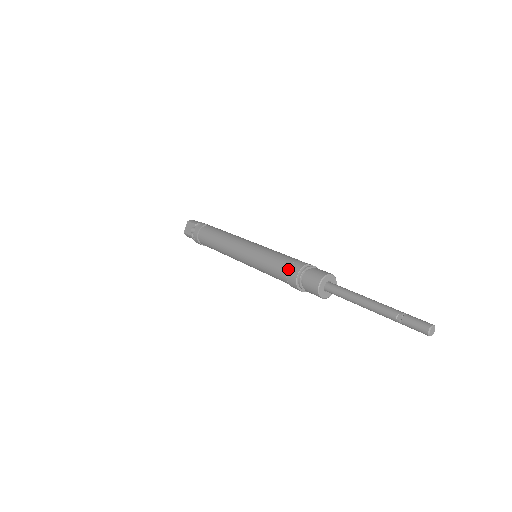
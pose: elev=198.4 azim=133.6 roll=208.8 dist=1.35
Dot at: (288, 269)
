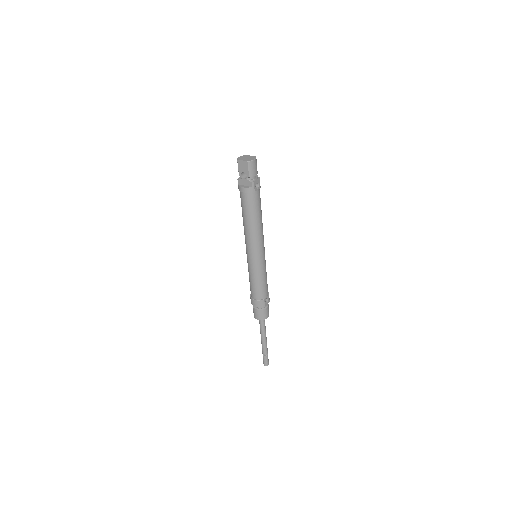
Dot at: (255, 298)
